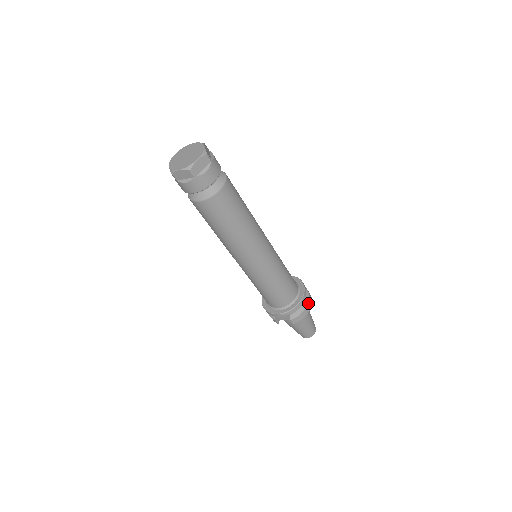
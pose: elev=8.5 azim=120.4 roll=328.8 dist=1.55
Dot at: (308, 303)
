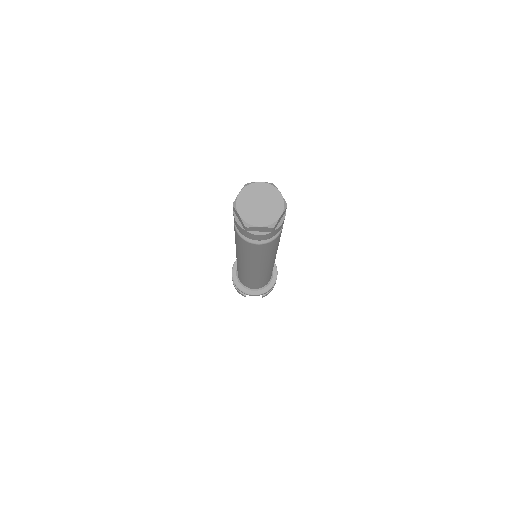
Dot at: occluded
